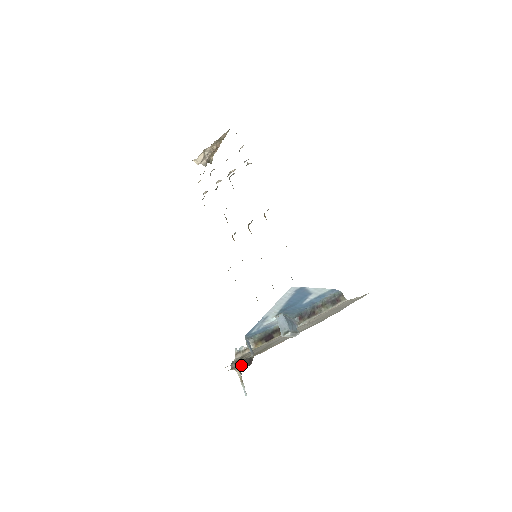
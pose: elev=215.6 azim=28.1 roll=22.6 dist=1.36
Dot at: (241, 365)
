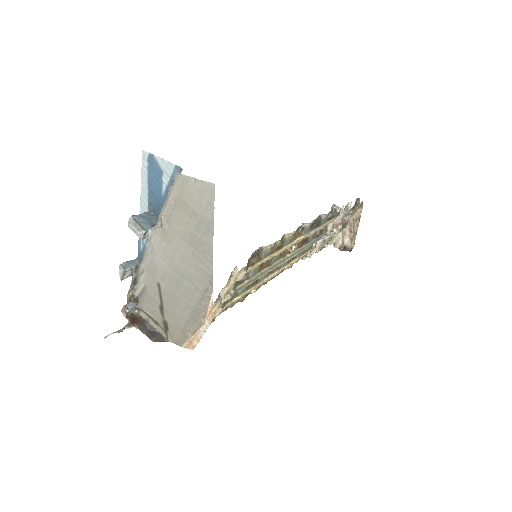
Dot at: (128, 304)
